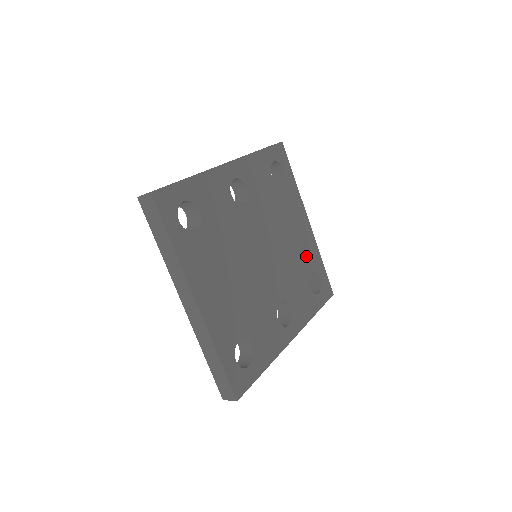
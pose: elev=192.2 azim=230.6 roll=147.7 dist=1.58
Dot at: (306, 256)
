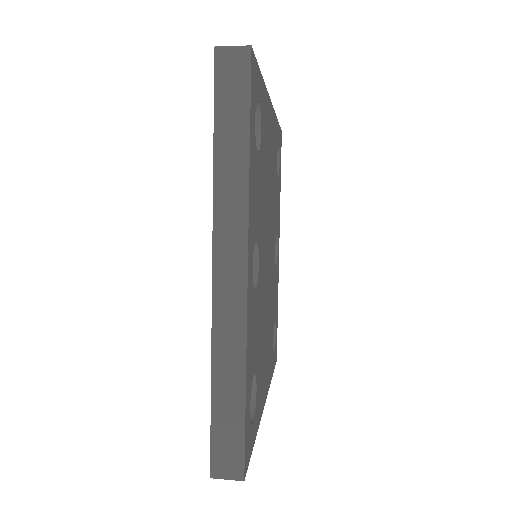
Dot at: (274, 154)
